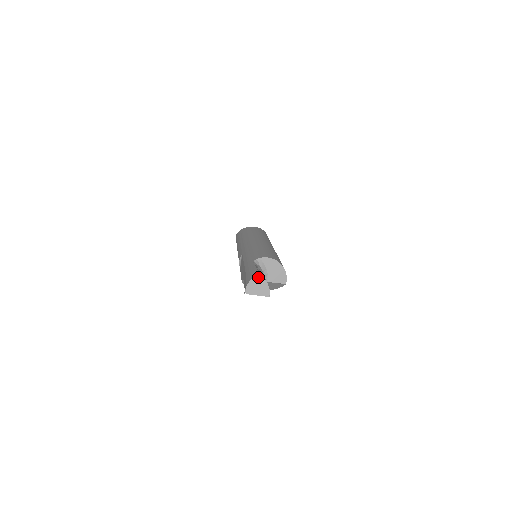
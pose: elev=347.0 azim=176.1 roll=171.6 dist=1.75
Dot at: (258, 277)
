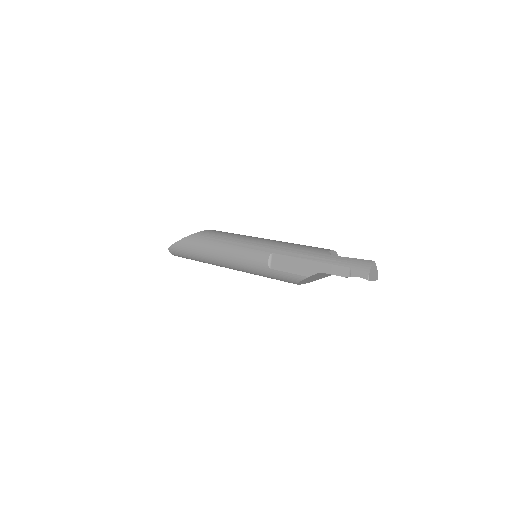
Dot at: (374, 264)
